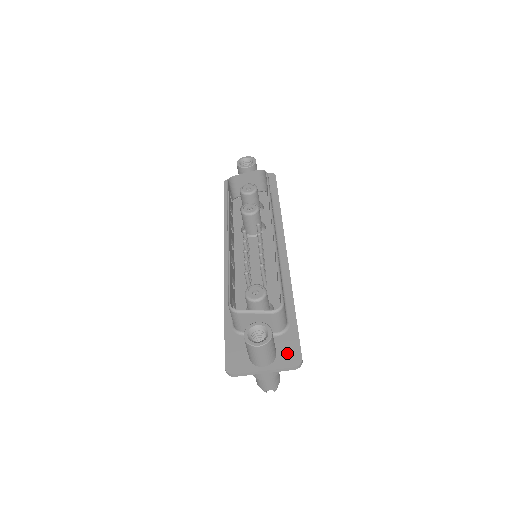
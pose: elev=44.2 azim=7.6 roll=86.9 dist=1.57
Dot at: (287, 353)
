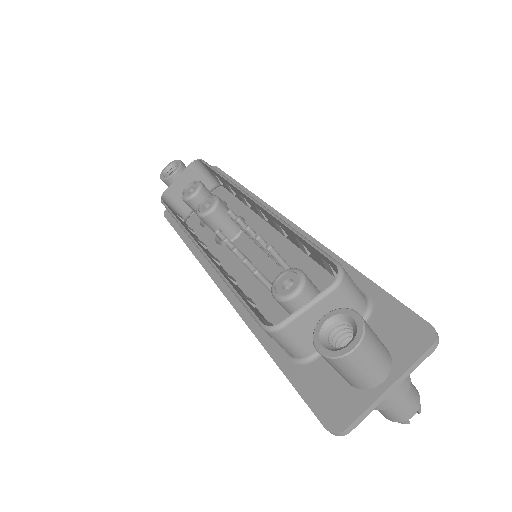
Dot at: (401, 335)
